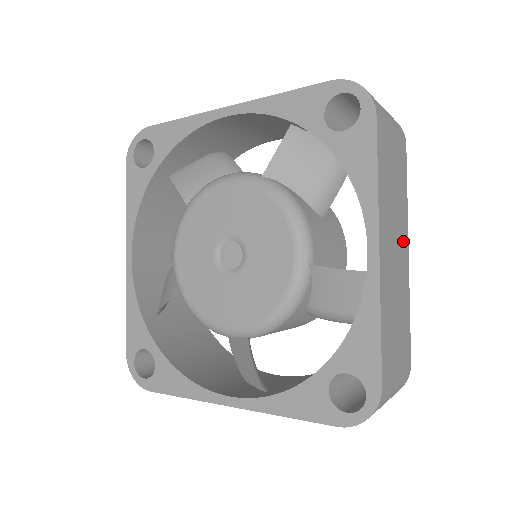
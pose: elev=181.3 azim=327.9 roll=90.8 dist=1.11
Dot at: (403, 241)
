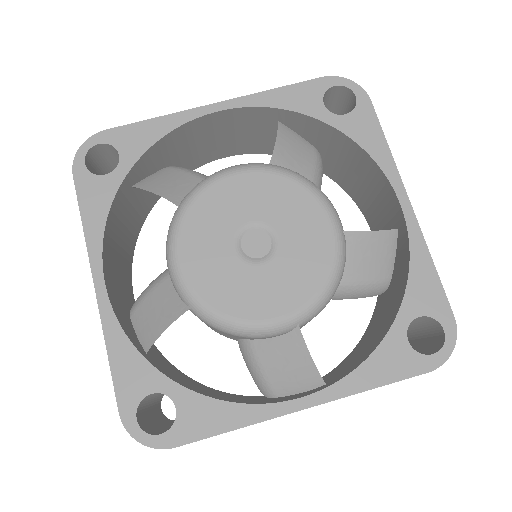
Dot at: occluded
